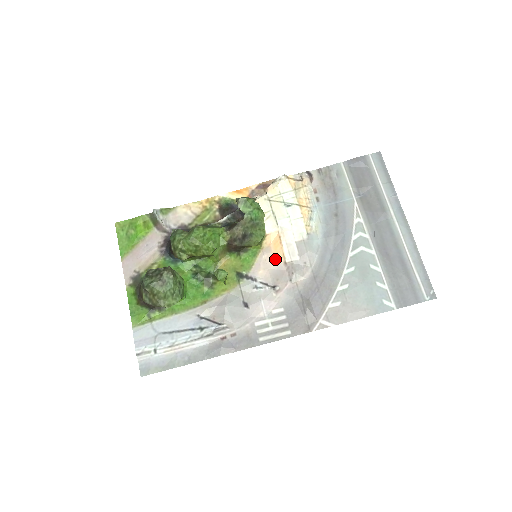
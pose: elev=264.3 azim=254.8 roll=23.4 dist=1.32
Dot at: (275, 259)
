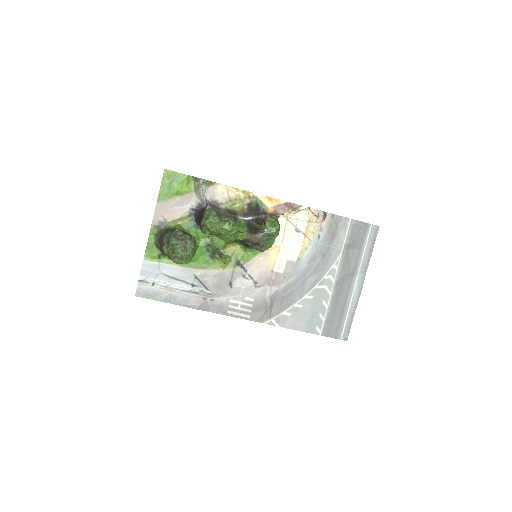
Dot at: (267, 264)
